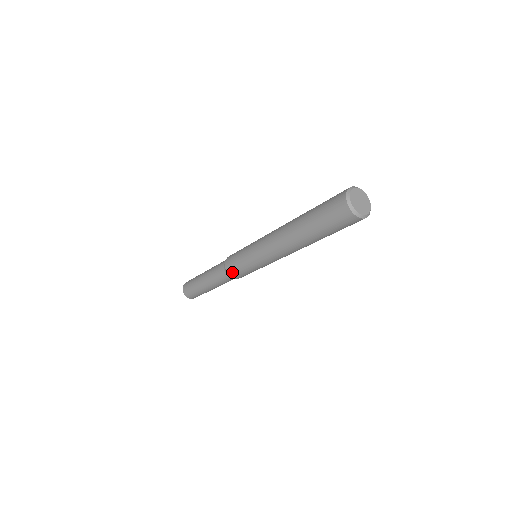
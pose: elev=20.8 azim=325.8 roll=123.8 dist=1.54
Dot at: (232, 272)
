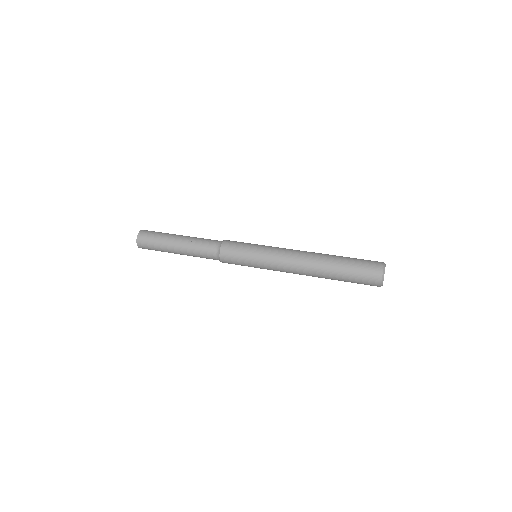
Dot at: (226, 261)
